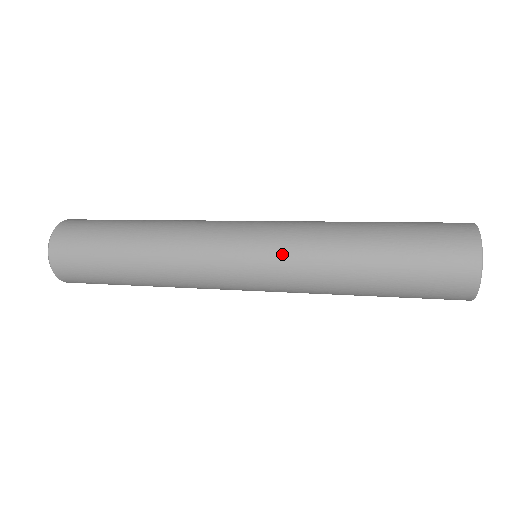
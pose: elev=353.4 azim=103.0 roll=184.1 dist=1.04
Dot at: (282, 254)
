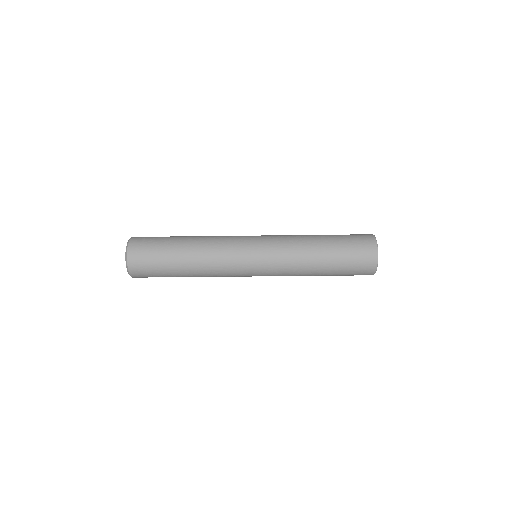
Dot at: (275, 235)
